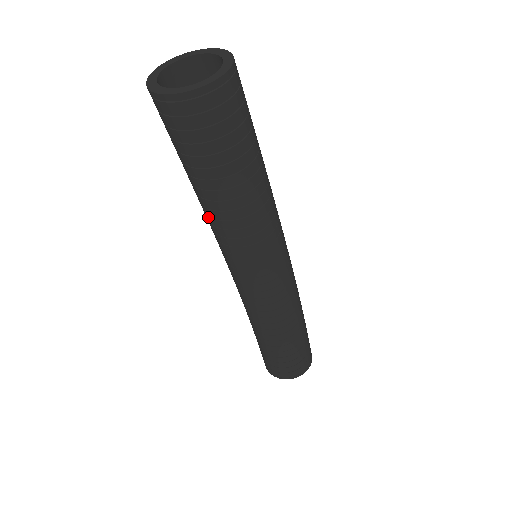
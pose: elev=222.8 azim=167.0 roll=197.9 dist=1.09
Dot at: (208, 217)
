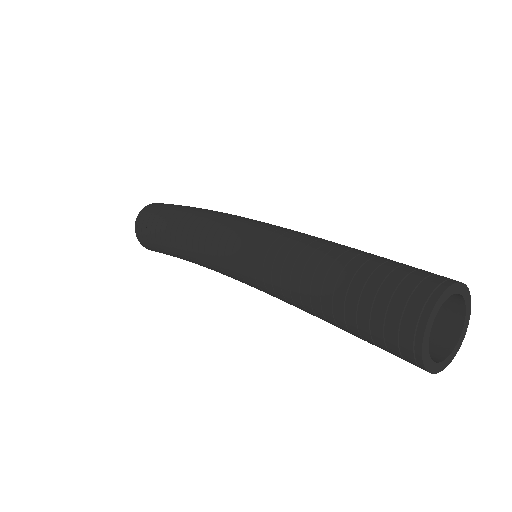
Dot at: (292, 301)
